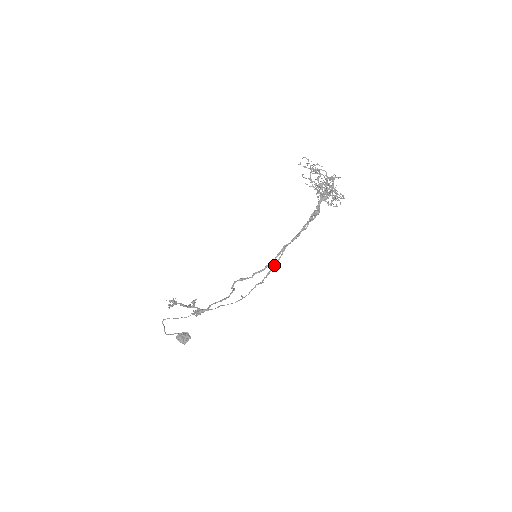
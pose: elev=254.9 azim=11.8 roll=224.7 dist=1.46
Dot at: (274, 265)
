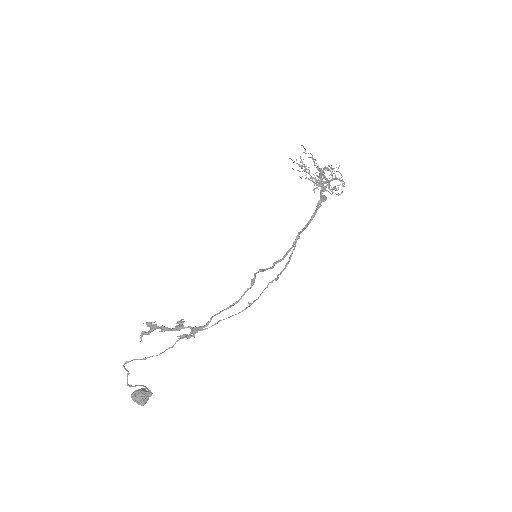
Dot at: occluded
